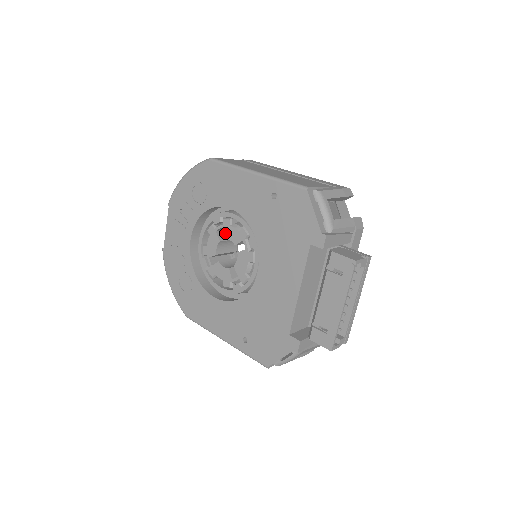
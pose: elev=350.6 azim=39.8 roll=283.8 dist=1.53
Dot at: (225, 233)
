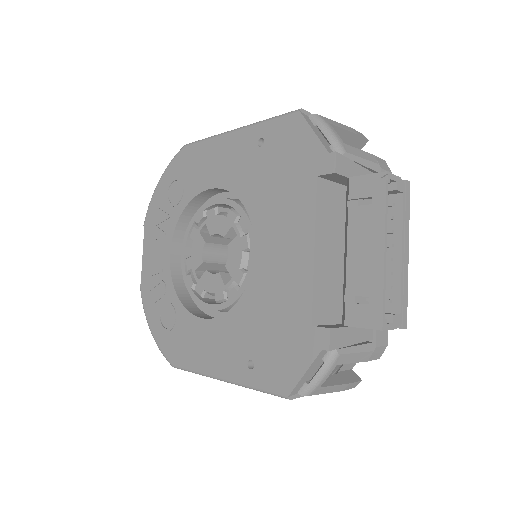
Dot at: (210, 228)
